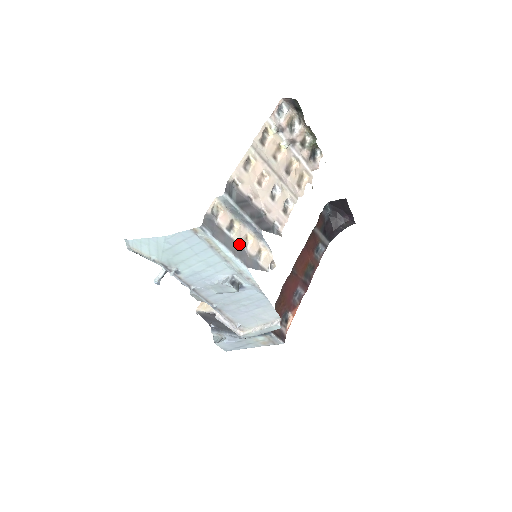
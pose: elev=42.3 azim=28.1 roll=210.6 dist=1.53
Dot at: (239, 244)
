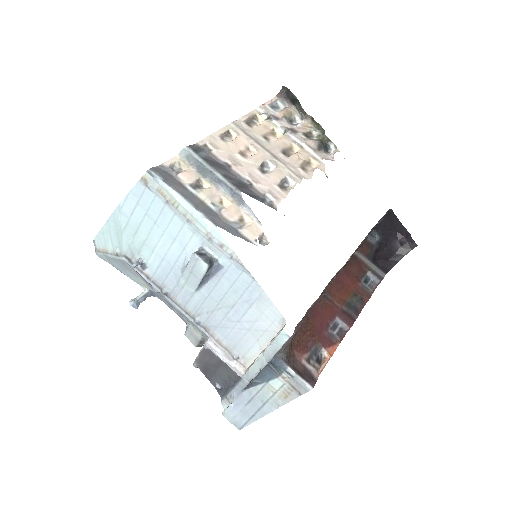
Dot at: (208, 205)
